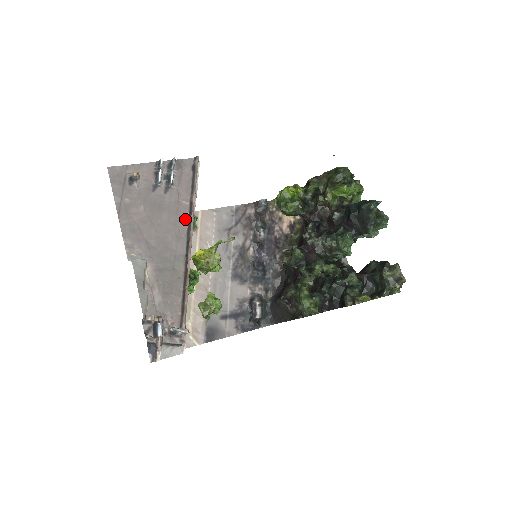
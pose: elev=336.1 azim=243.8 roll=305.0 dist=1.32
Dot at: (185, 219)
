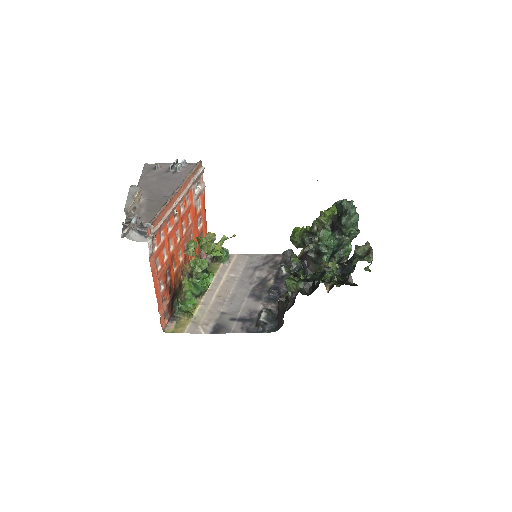
Dot at: occluded
